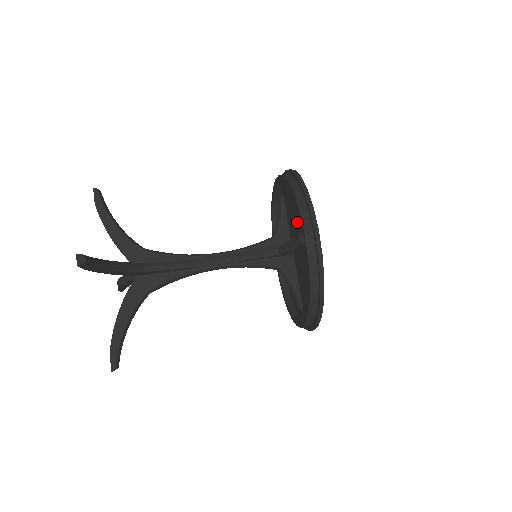
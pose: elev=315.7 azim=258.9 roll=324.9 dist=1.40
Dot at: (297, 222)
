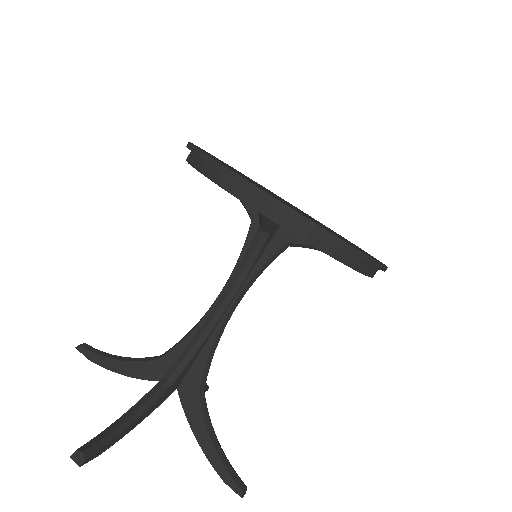
Dot at: occluded
